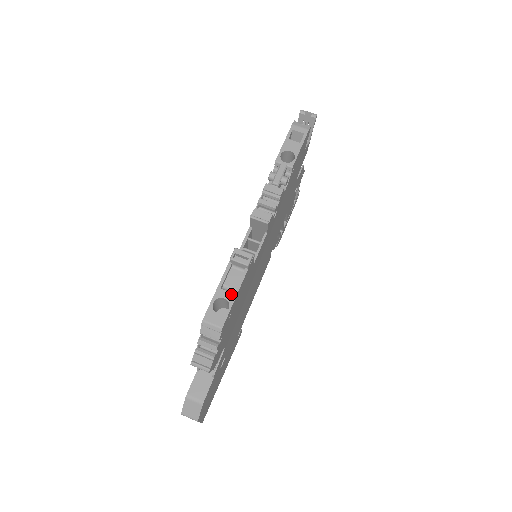
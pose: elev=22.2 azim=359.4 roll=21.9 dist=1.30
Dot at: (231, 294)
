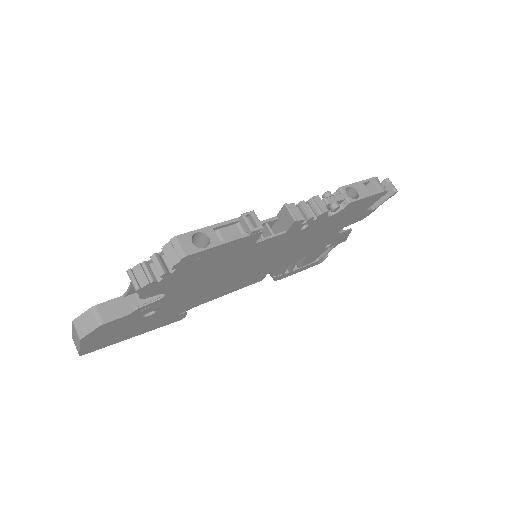
Dot at: (218, 240)
